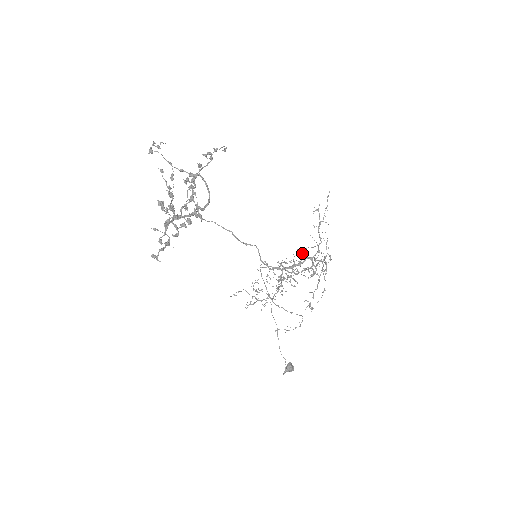
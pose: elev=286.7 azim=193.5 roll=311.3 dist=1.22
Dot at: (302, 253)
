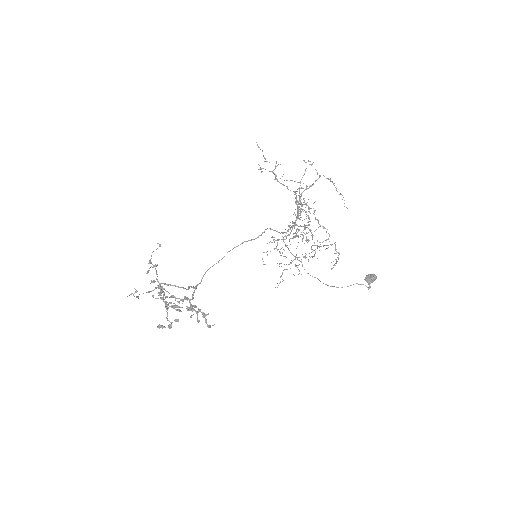
Dot at: (299, 192)
